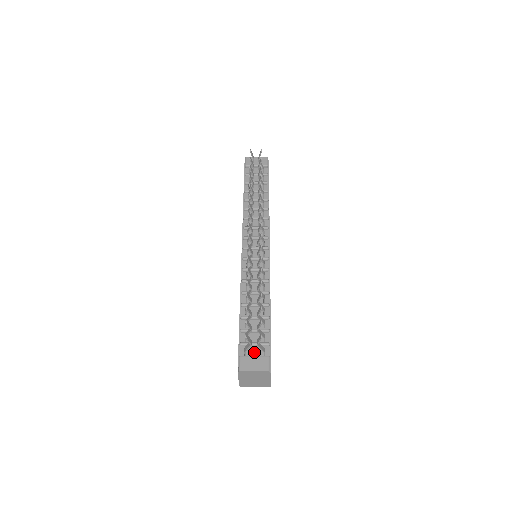
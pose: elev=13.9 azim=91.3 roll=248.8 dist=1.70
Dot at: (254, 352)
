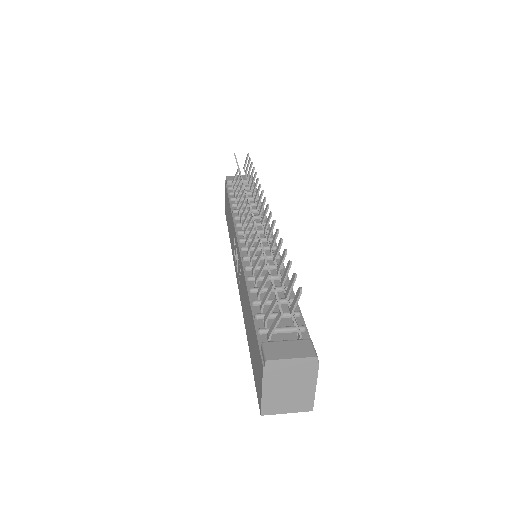
Dot at: (283, 339)
